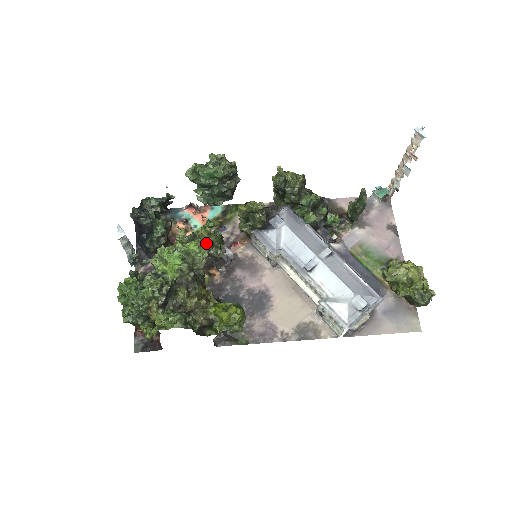
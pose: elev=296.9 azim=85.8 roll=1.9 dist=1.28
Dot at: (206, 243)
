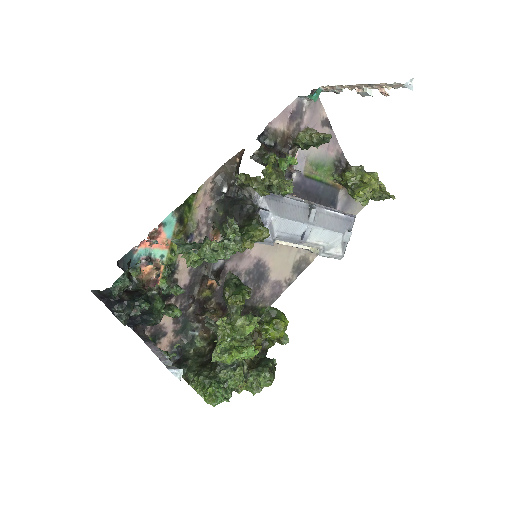
Dot at: occluded
